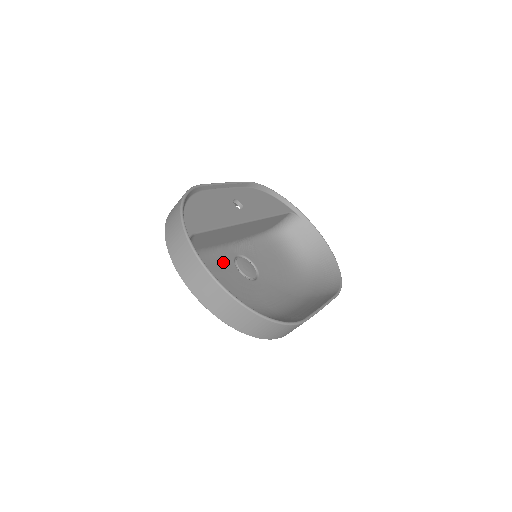
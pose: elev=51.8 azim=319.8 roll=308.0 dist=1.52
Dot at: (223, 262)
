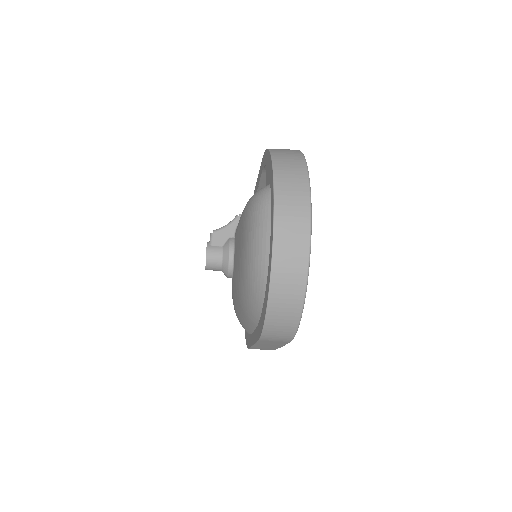
Dot at: occluded
